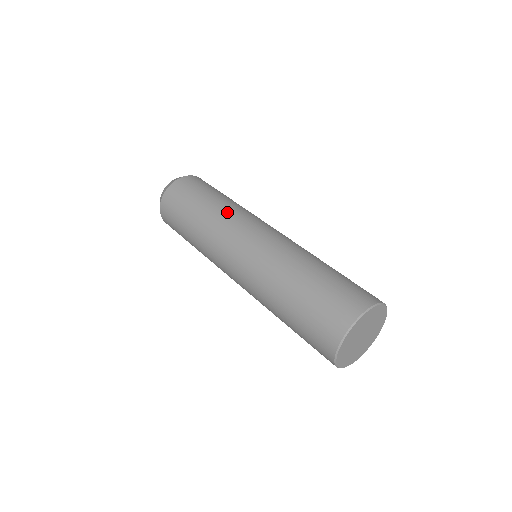
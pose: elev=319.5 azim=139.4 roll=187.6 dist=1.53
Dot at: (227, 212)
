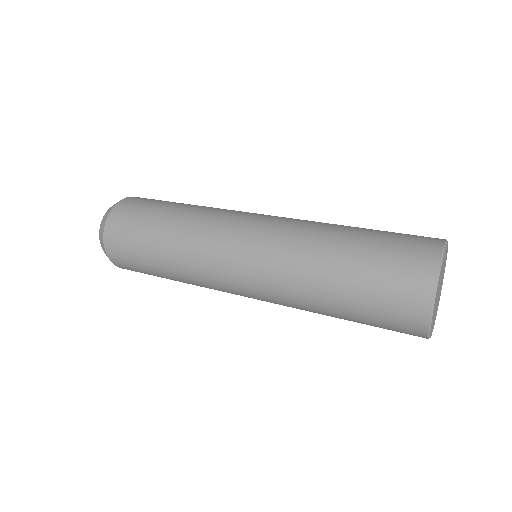
Dot at: (212, 208)
